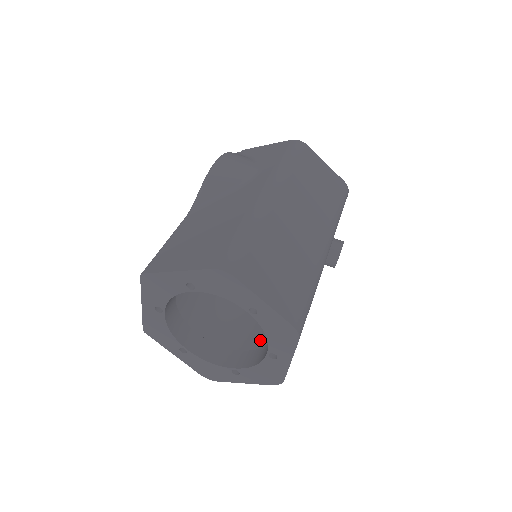
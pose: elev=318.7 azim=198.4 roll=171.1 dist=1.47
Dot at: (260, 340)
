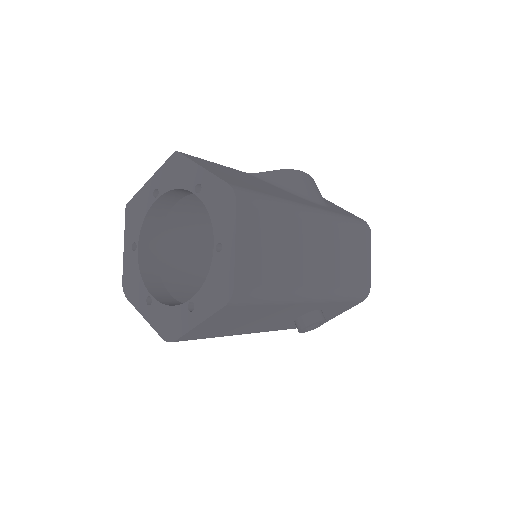
Dot at: occluded
